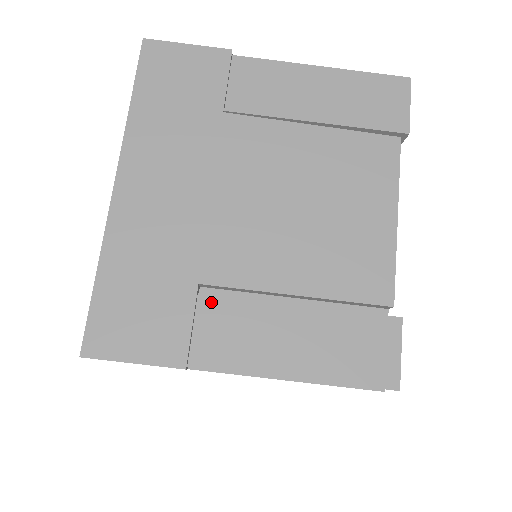
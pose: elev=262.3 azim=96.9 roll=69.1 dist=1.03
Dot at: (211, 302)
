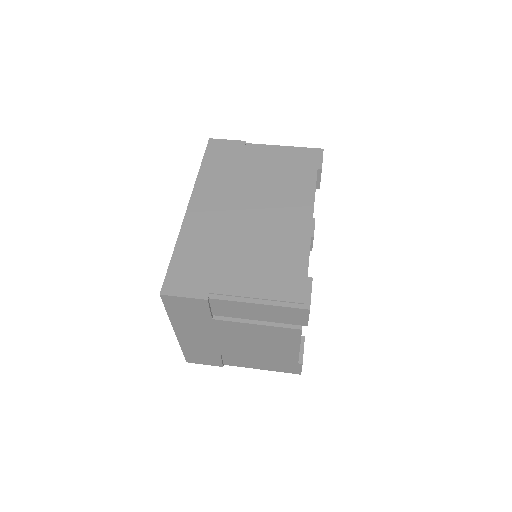
Dot at: occluded
